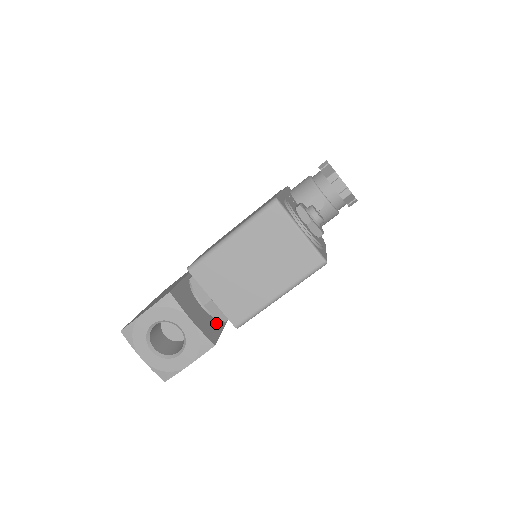
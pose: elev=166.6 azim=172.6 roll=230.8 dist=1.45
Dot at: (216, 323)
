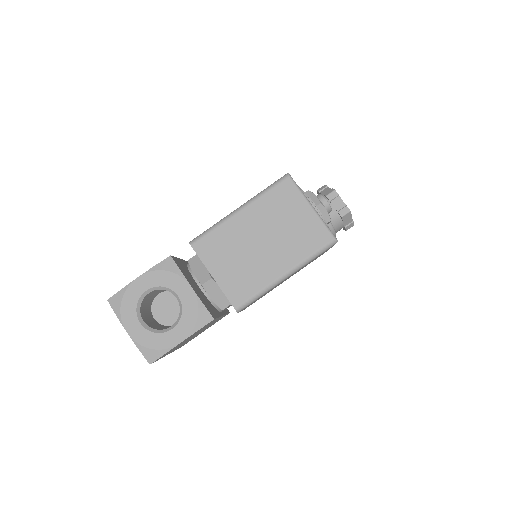
Dot at: (213, 308)
